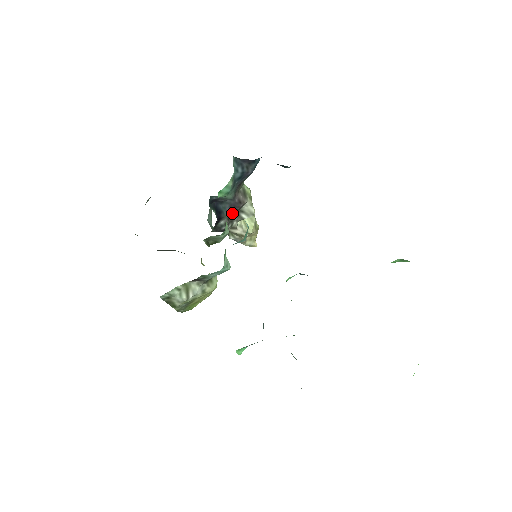
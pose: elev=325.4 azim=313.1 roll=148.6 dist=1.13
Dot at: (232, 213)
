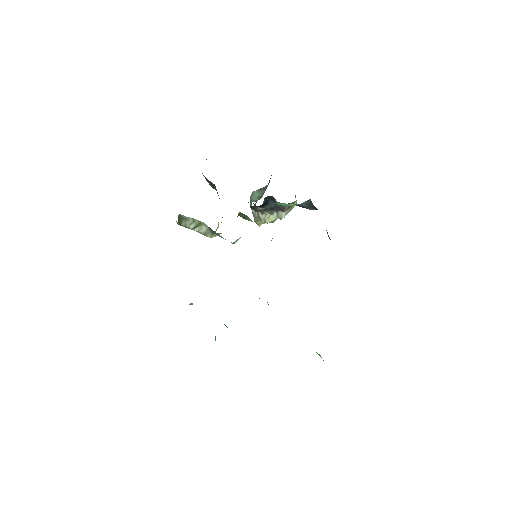
Dot at: (271, 209)
